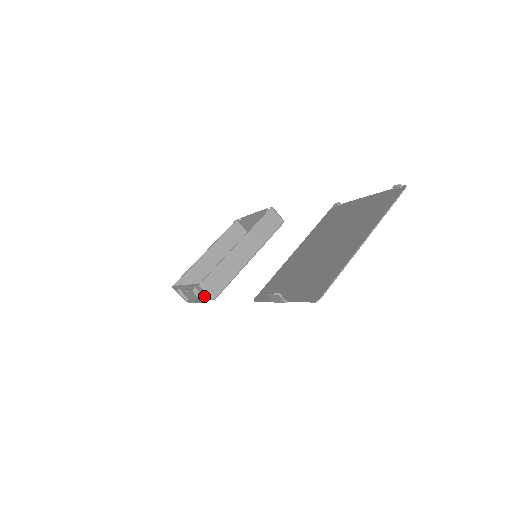
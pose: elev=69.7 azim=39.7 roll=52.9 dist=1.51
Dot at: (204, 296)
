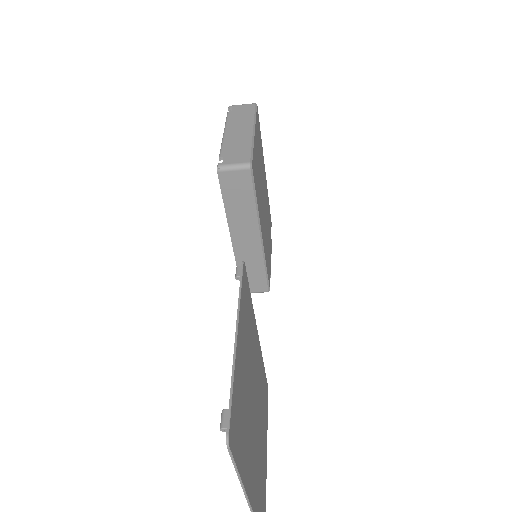
Dot at: occluded
